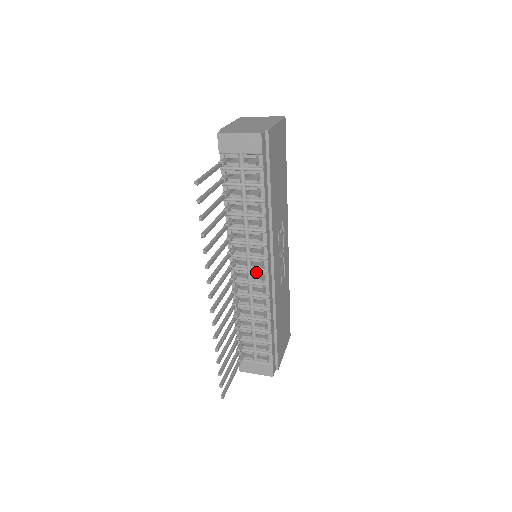
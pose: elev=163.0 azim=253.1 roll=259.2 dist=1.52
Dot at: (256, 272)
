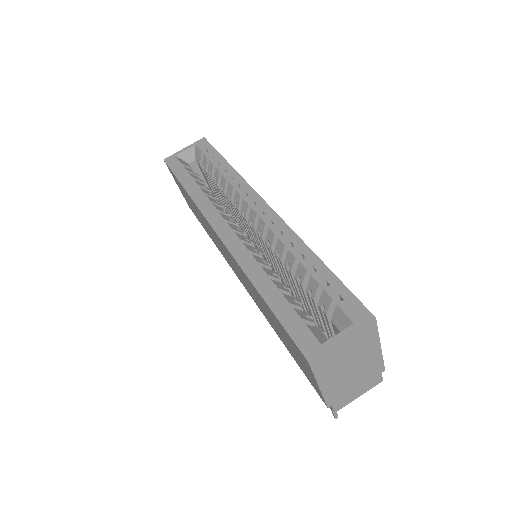
Dot at: occluded
